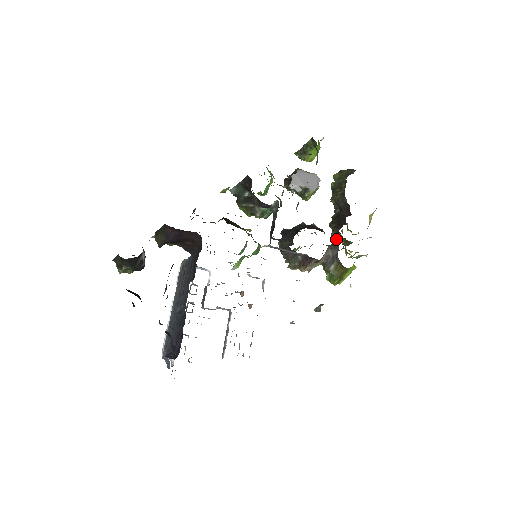
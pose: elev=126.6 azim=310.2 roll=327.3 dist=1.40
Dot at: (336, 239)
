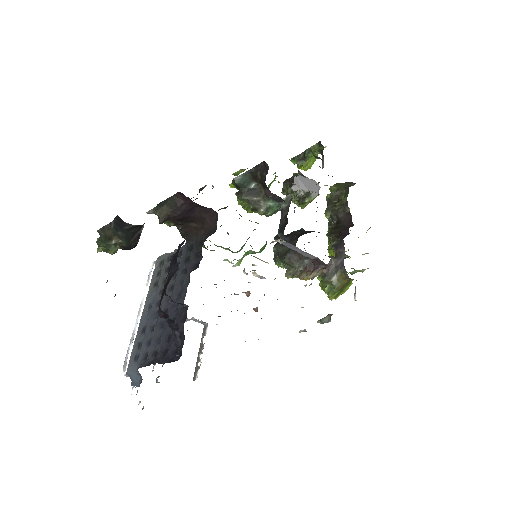
Dot at: (340, 248)
